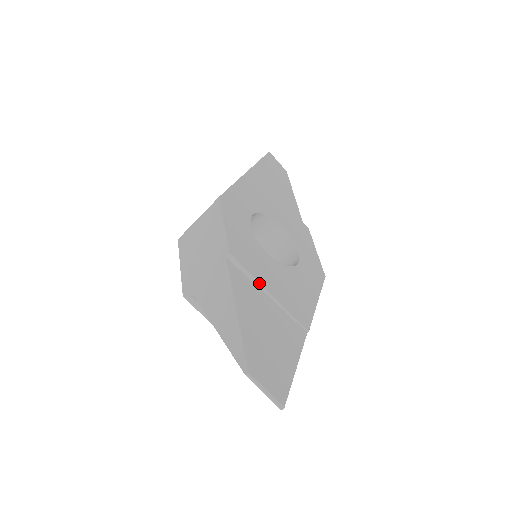
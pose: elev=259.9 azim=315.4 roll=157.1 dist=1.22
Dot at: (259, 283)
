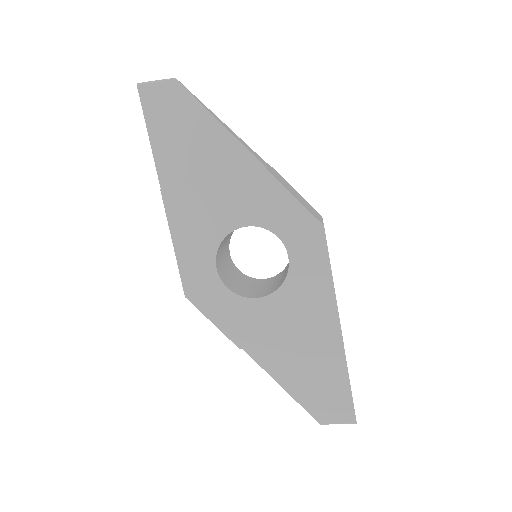
Dot at: (276, 344)
